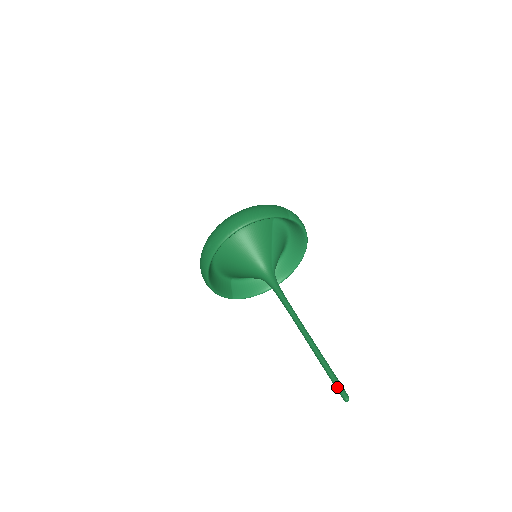
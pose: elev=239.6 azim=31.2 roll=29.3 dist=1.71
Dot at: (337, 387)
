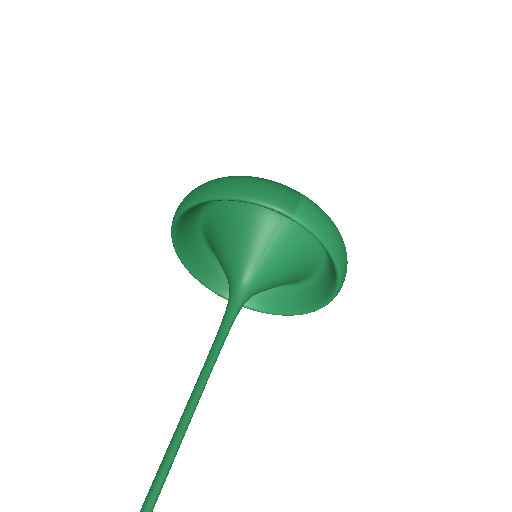
Dot at: out of frame
